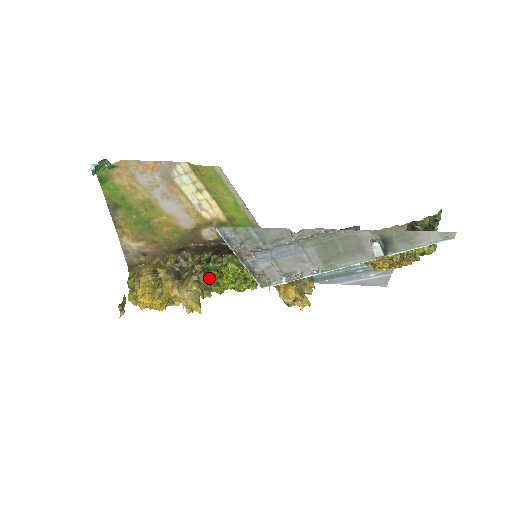
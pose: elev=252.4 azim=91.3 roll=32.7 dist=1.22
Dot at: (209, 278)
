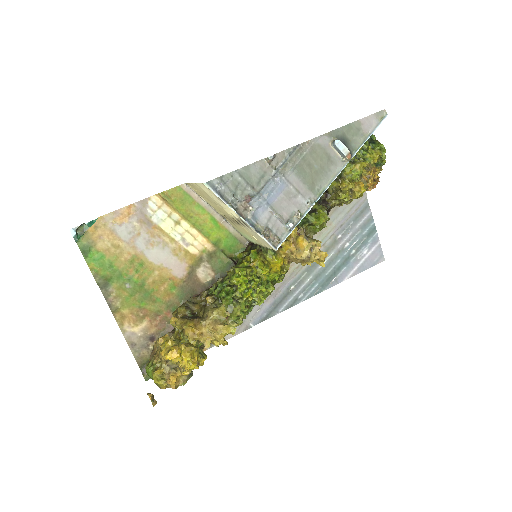
Dot at: (225, 296)
